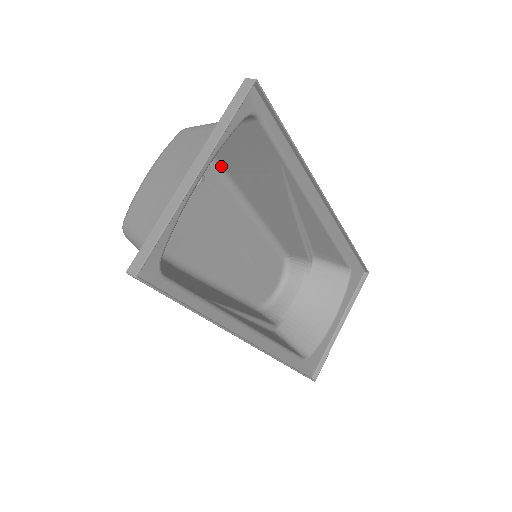
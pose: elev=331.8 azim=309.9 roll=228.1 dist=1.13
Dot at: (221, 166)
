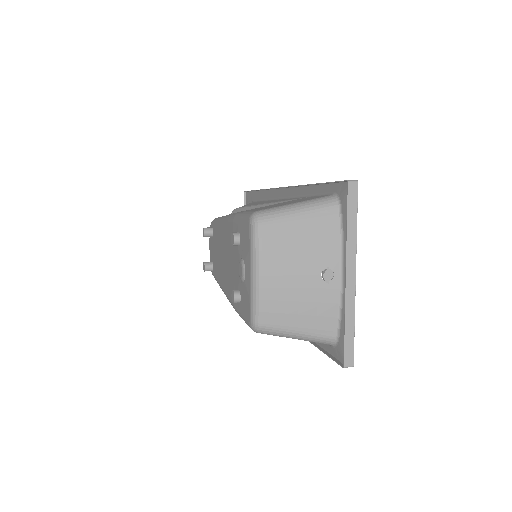
Dot at: (241, 213)
